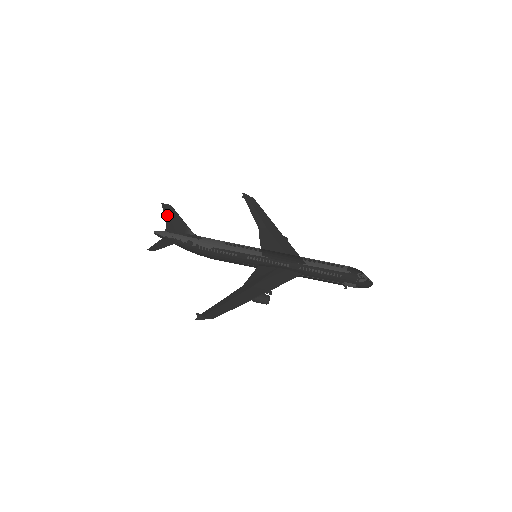
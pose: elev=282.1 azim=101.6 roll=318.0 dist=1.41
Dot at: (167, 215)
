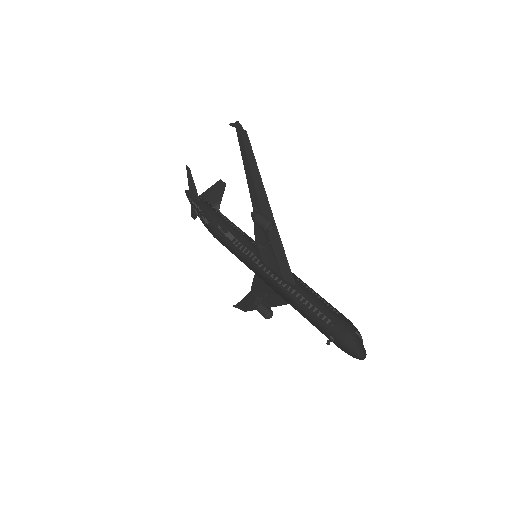
Dot at: (214, 187)
